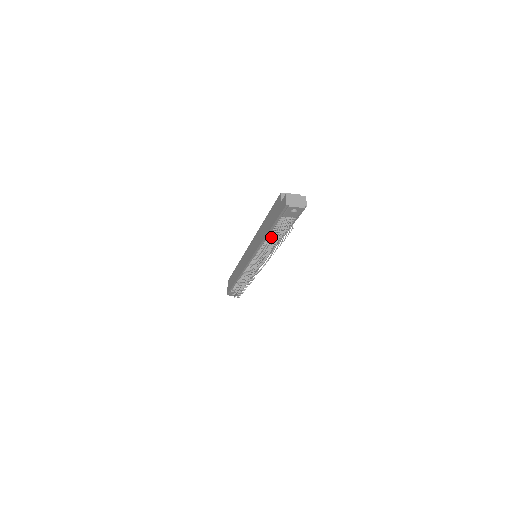
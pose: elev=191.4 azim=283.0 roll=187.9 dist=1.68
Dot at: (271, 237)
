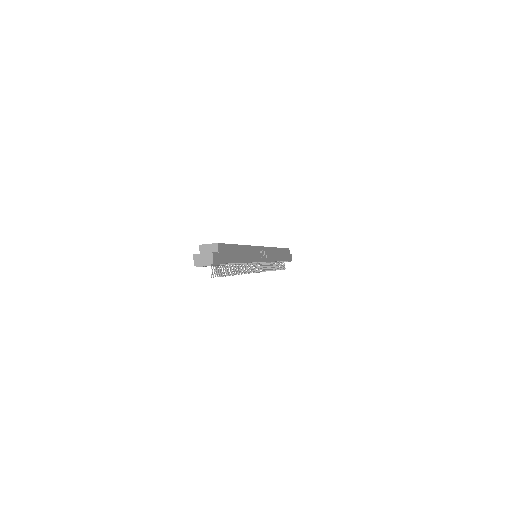
Dot at: occluded
